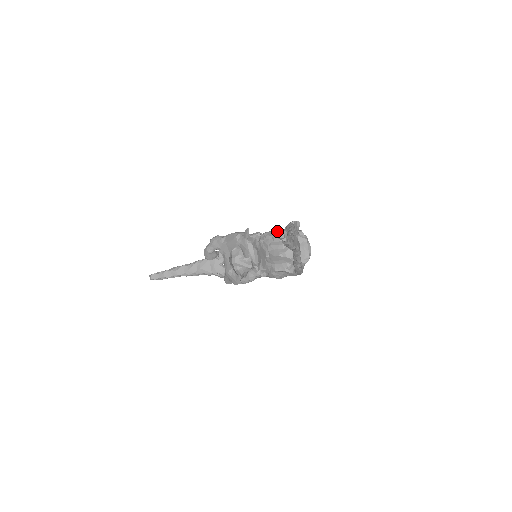
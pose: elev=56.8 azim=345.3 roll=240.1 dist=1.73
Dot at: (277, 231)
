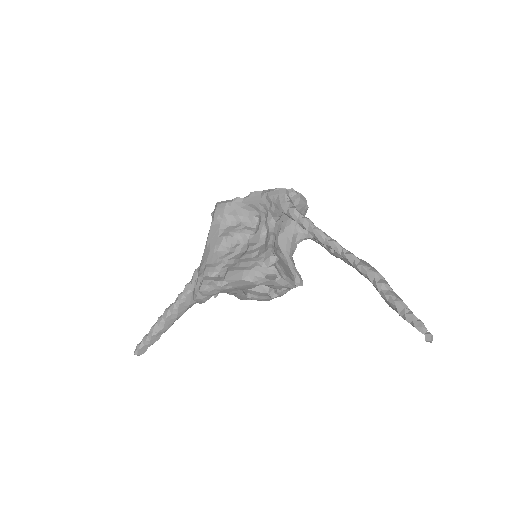
Dot at: (246, 202)
